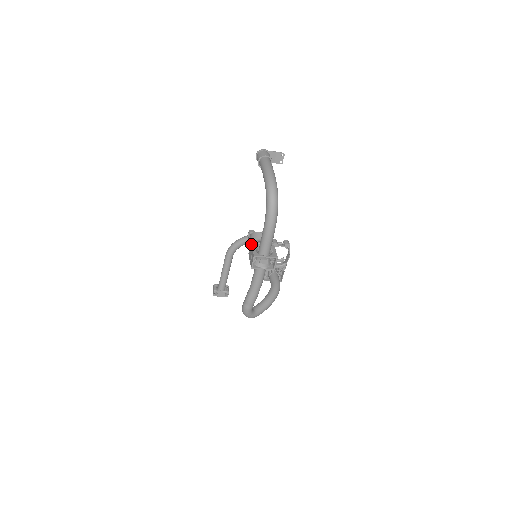
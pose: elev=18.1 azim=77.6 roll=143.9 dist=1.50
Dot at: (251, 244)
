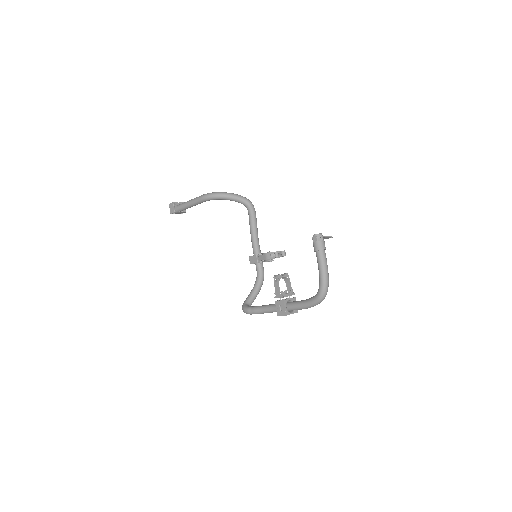
Dot at: (283, 301)
